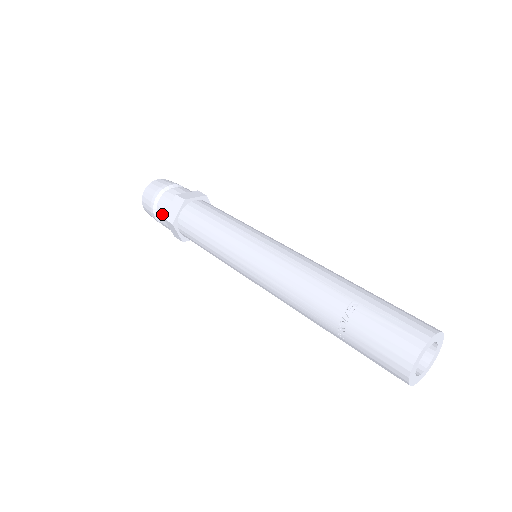
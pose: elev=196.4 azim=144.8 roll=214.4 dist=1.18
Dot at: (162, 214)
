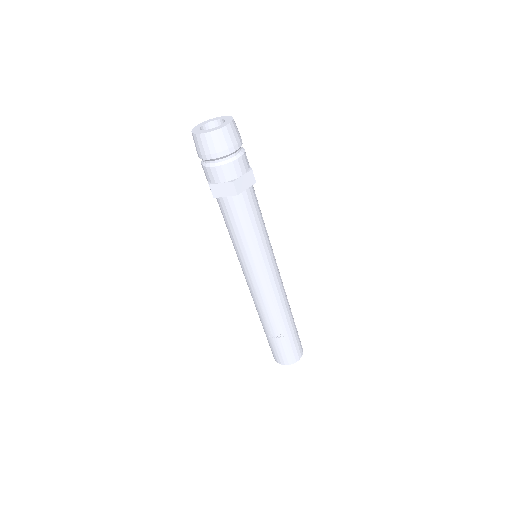
Dot at: (209, 176)
